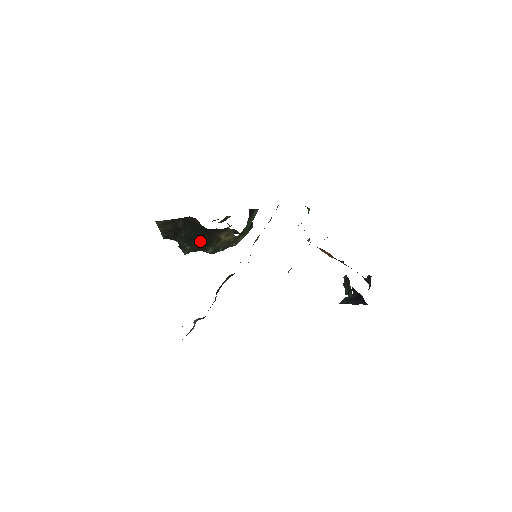
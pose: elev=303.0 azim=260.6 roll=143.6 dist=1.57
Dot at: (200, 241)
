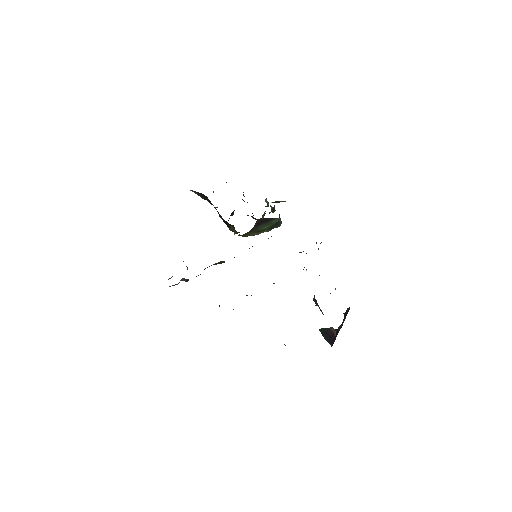
Dot at: occluded
